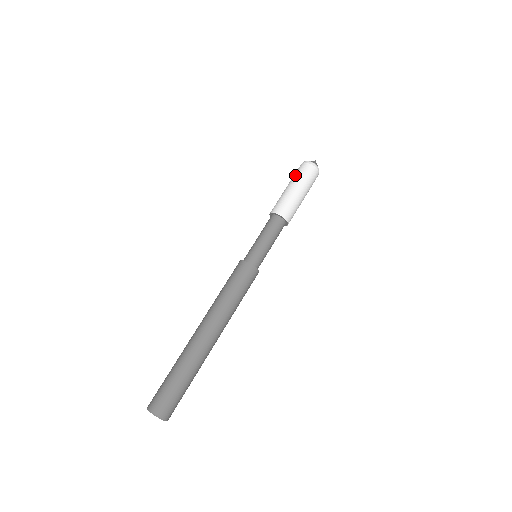
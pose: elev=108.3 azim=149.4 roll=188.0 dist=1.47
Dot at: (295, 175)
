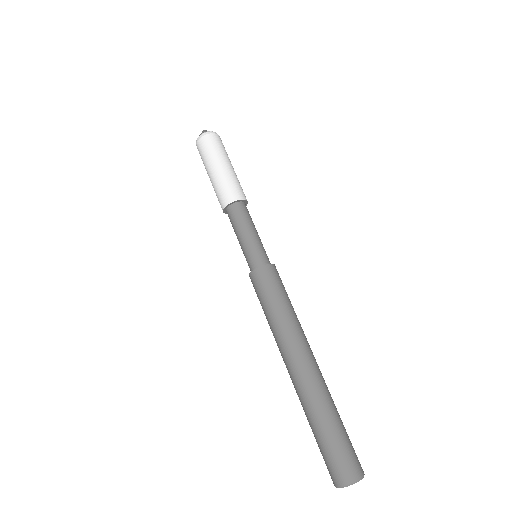
Dot at: (203, 159)
